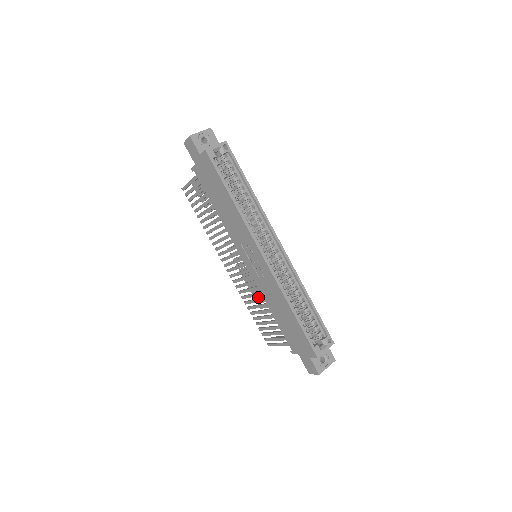
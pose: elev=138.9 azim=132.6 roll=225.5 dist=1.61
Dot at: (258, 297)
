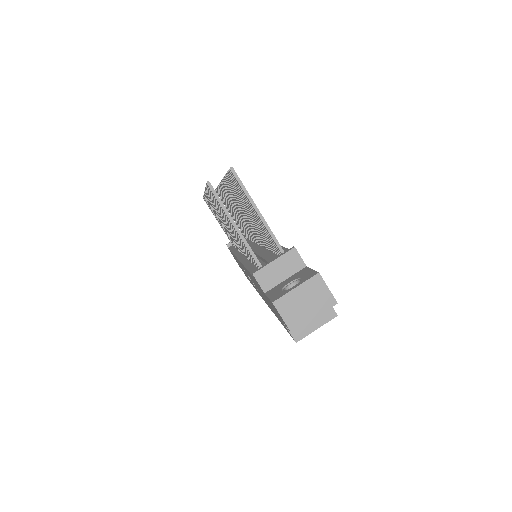
Dot at: (224, 198)
